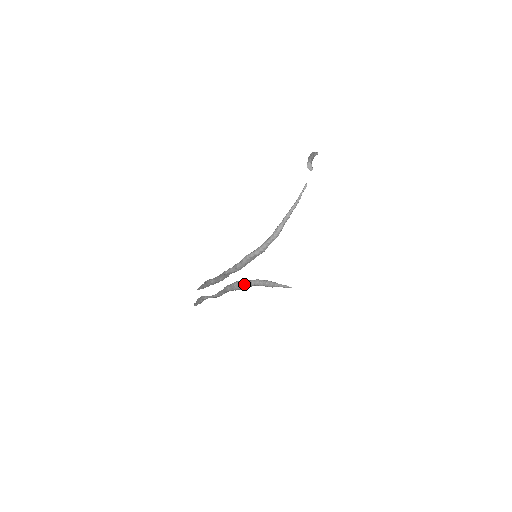
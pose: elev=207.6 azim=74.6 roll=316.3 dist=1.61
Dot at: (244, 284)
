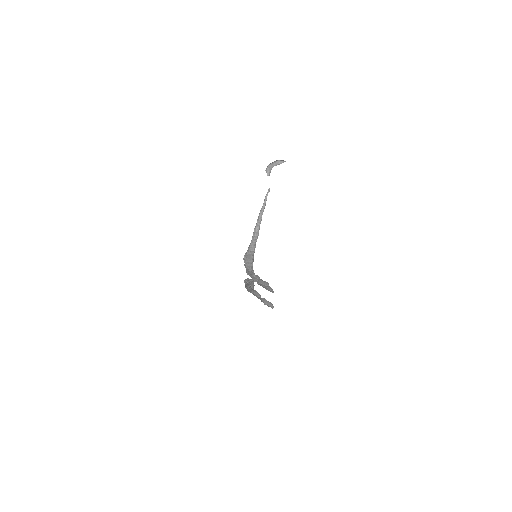
Dot at: occluded
